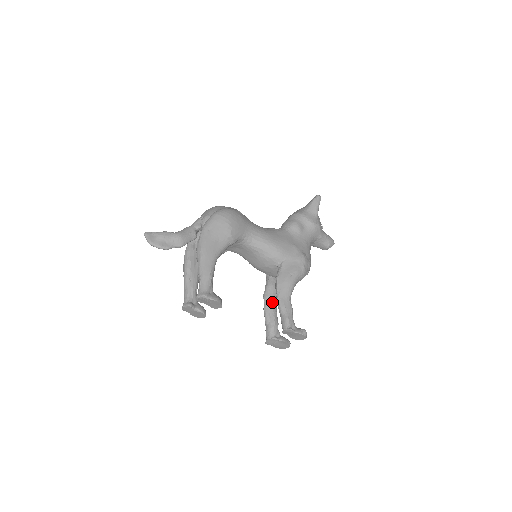
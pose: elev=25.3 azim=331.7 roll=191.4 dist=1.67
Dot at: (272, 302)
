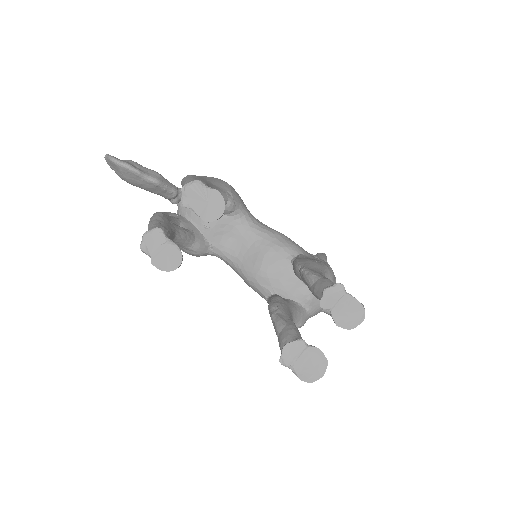
Dot at: (285, 310)
